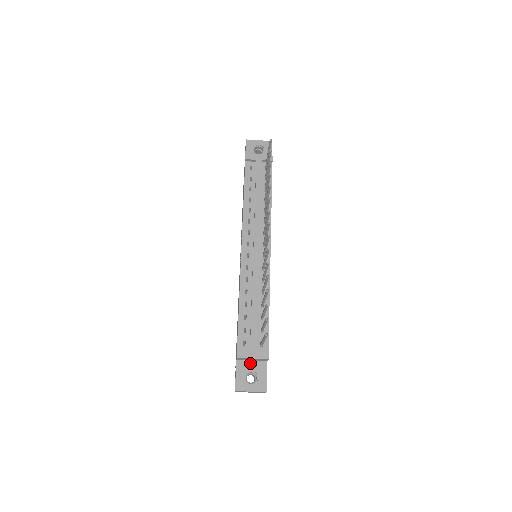
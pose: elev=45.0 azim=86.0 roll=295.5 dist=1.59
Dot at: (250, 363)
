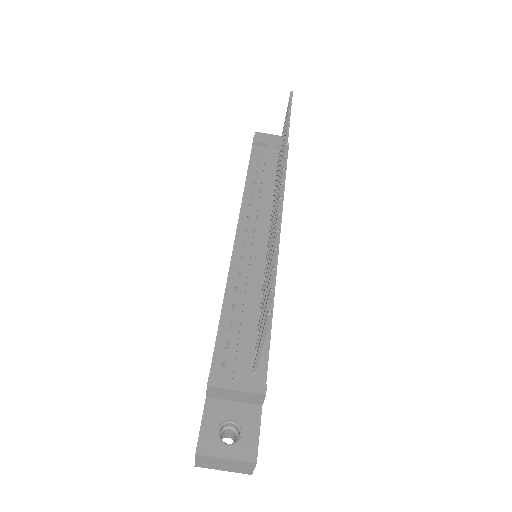
Dot at: (230, 406)
